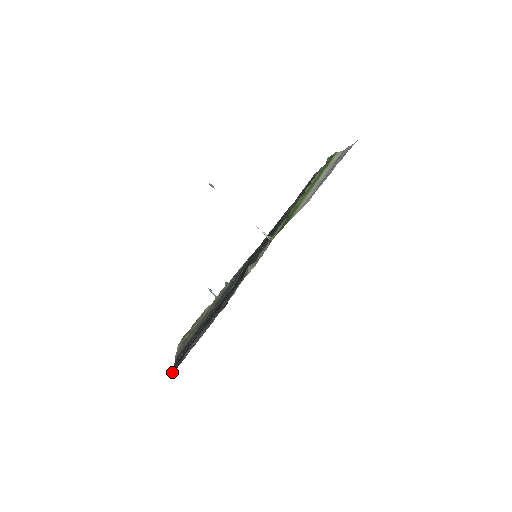
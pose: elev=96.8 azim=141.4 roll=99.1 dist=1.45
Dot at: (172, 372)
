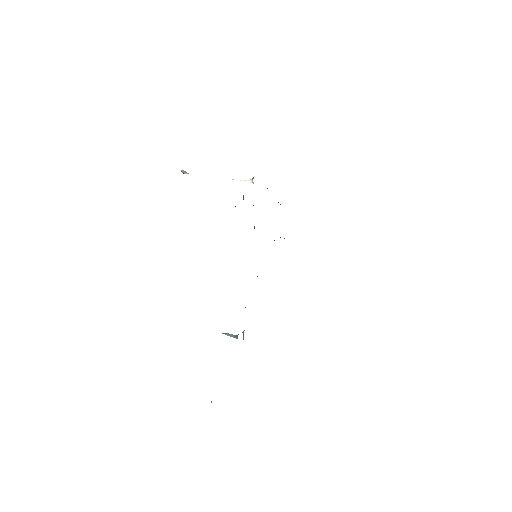
Dot at: occluded
